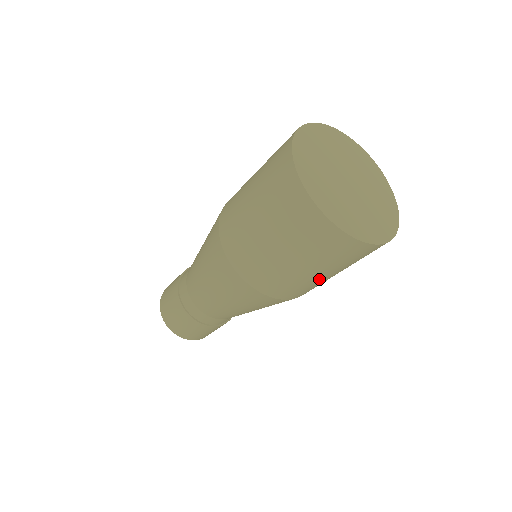
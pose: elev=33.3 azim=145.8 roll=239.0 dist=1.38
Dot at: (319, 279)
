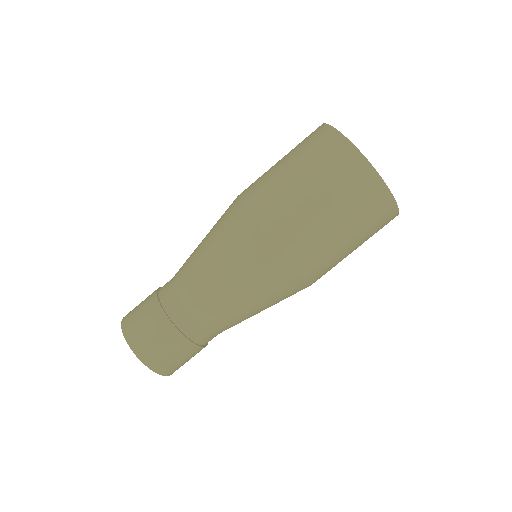
Dot at: (339, 244)
